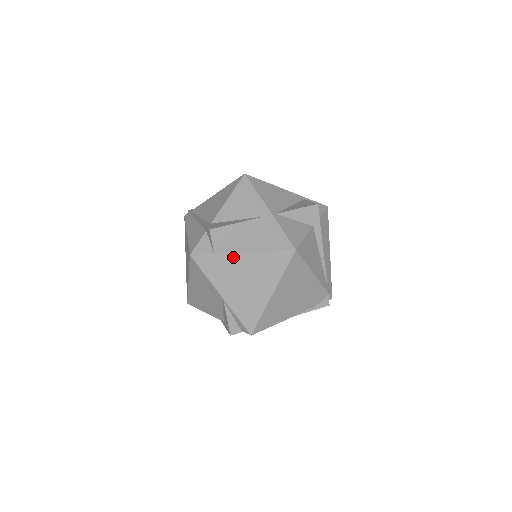
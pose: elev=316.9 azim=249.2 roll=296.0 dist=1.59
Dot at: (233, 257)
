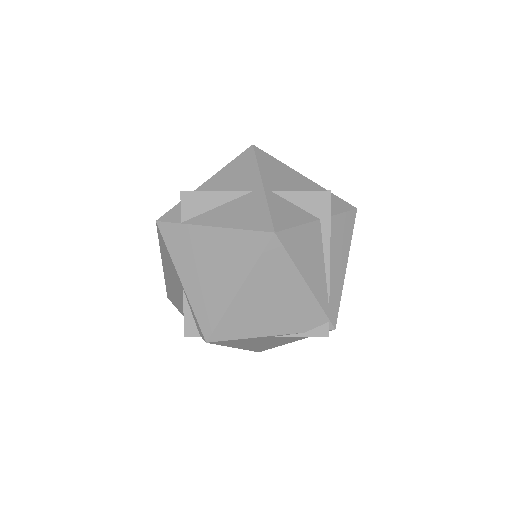
Dot at: (201, 231)
